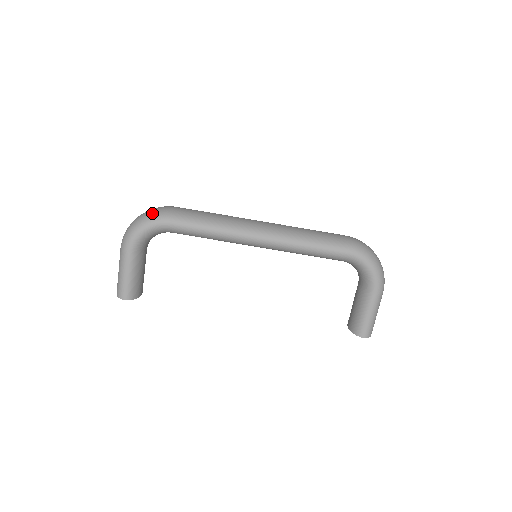
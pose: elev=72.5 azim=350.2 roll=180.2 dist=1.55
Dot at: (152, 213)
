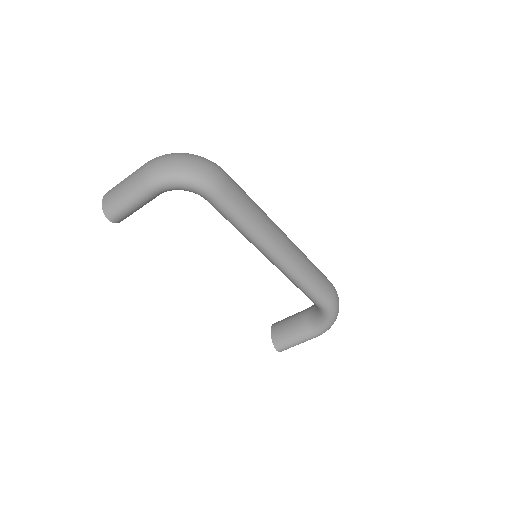
Dot at: (204, 174)
